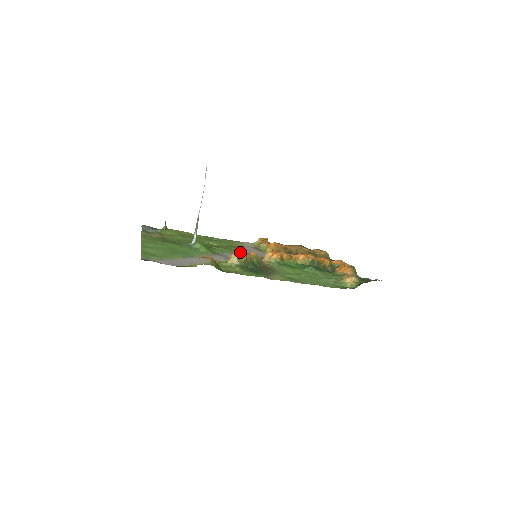
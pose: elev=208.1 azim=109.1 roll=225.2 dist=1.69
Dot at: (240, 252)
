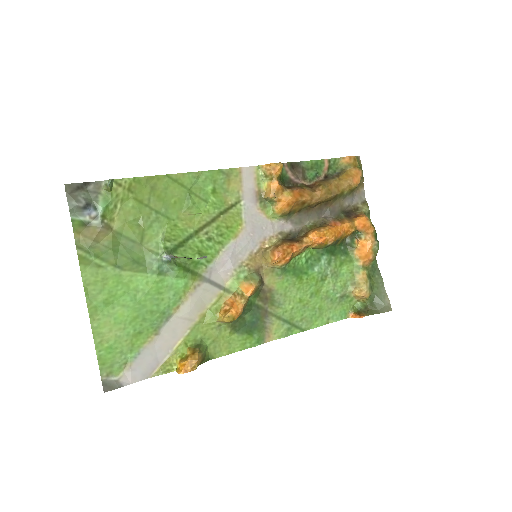
Dot at: (236, 313)
